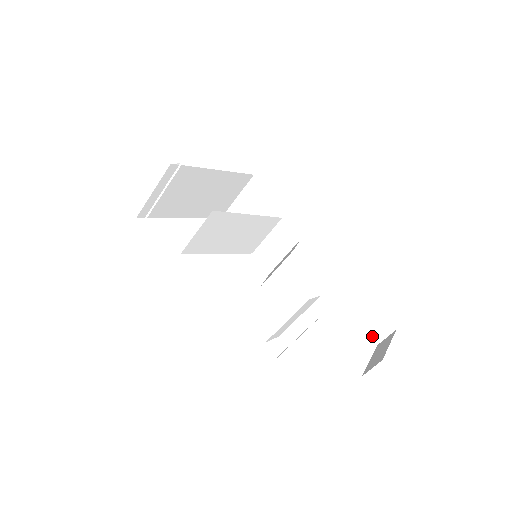
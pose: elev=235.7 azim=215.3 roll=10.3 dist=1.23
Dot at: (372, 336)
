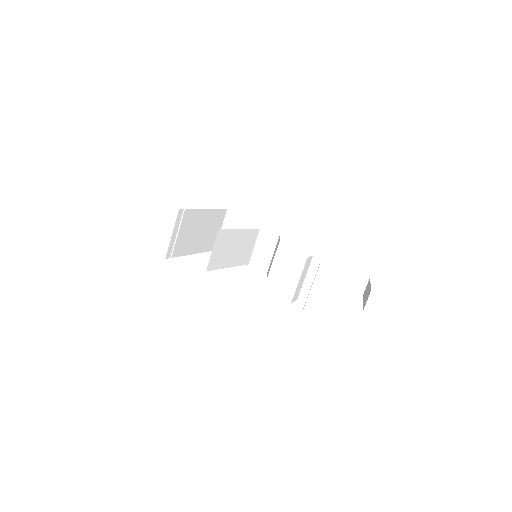
Dot at: (356, 291)
